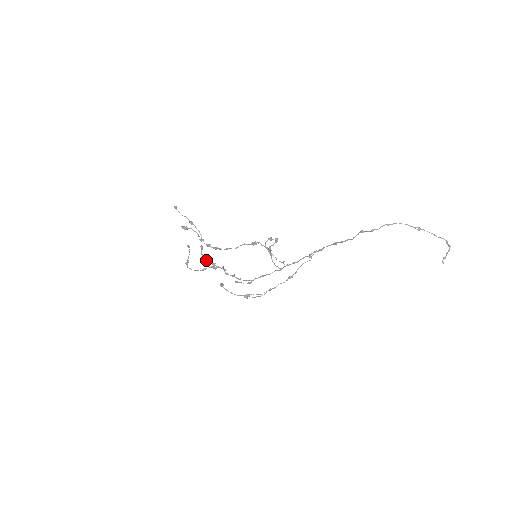
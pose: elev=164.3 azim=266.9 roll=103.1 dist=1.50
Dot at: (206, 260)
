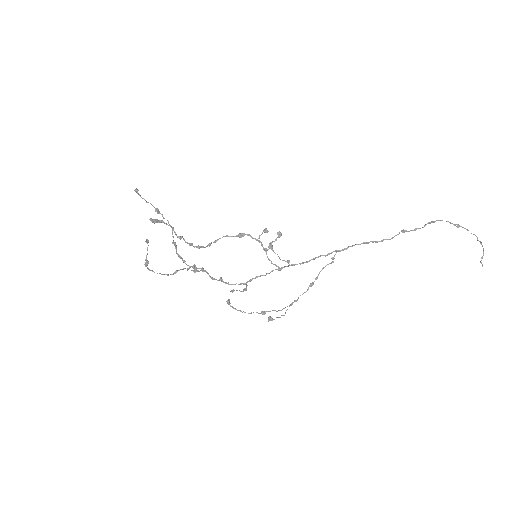
Dot at: (185, 263)
